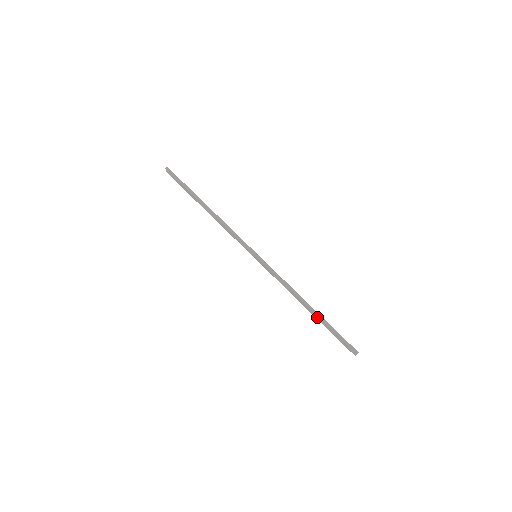
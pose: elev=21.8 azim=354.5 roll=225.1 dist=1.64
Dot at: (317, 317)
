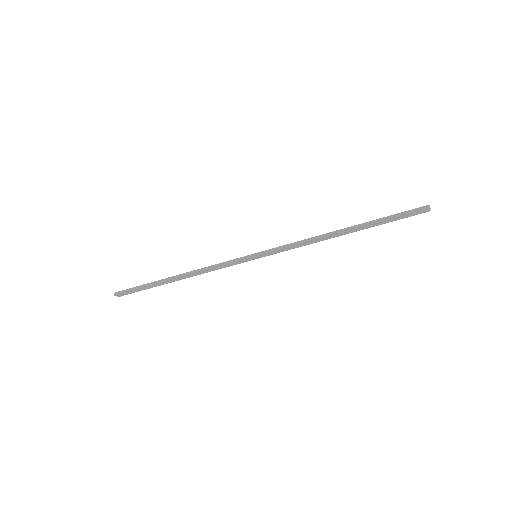
Dot at: (361, 229)
